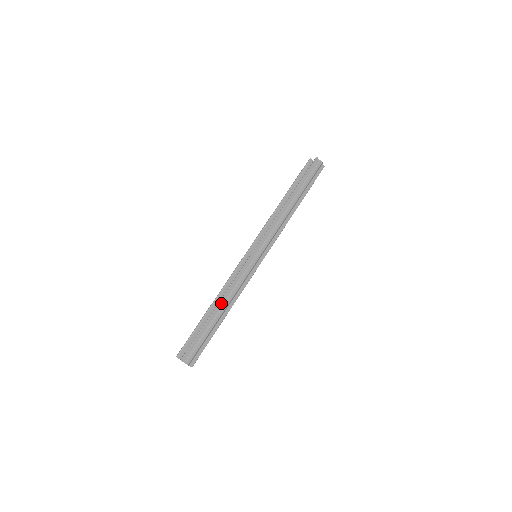
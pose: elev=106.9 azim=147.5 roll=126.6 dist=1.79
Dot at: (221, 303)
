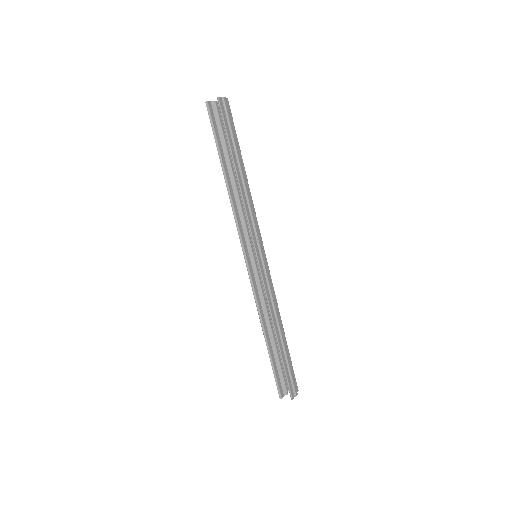
Dot at: (276, 327)
